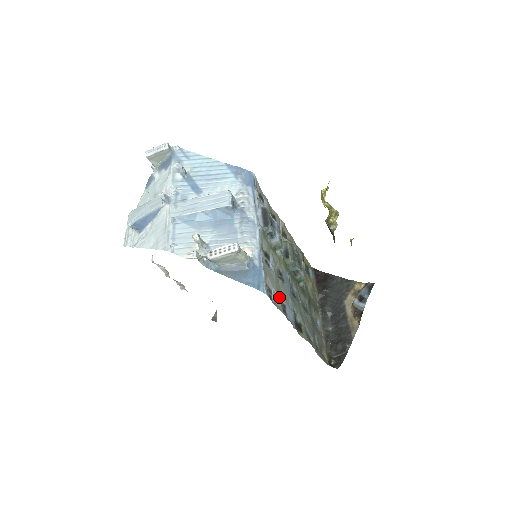
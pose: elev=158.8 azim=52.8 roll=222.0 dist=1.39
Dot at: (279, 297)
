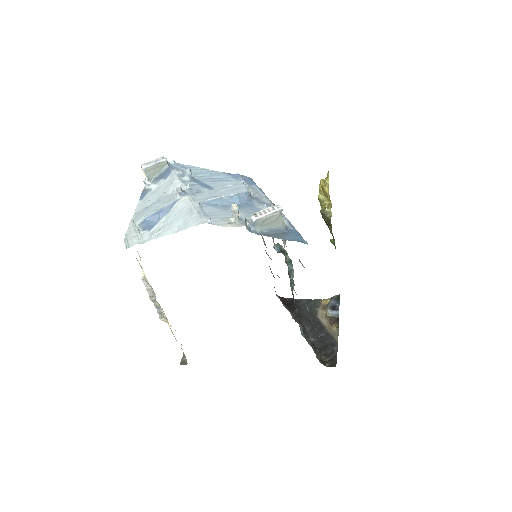
Dot at: occluded
